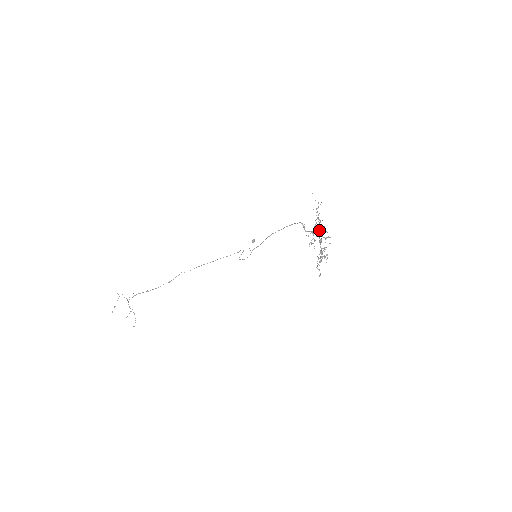
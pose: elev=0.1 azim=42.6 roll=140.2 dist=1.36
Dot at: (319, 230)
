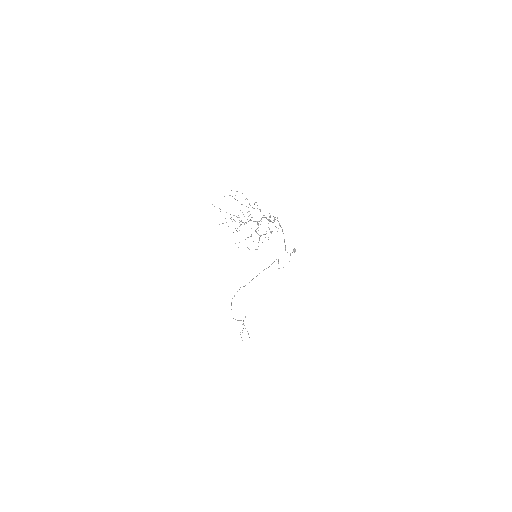
Dot at: (250, 214)
